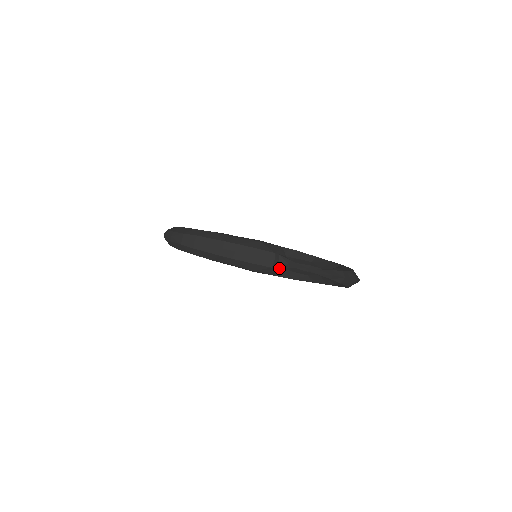
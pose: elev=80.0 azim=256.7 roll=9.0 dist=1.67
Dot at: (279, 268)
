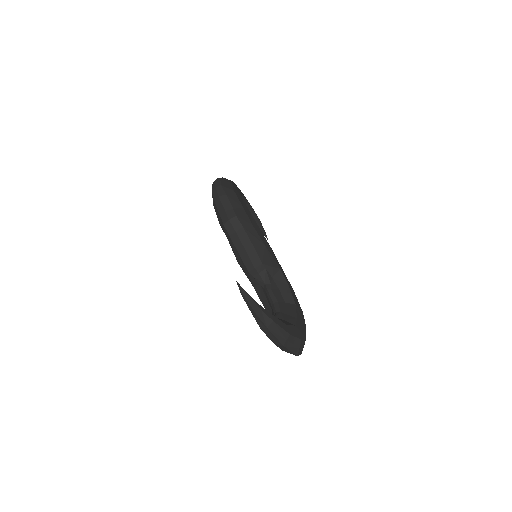
Dot at: (257, 280)
